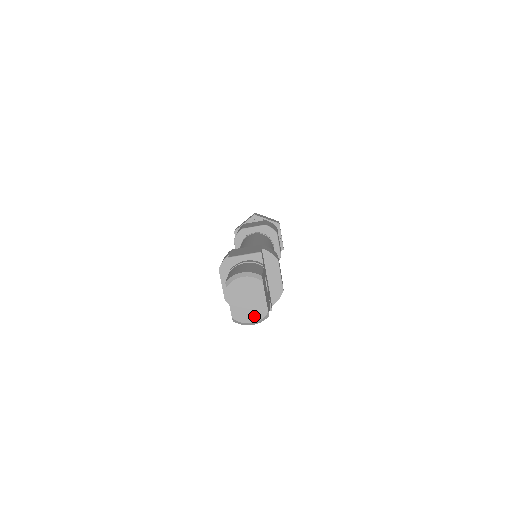
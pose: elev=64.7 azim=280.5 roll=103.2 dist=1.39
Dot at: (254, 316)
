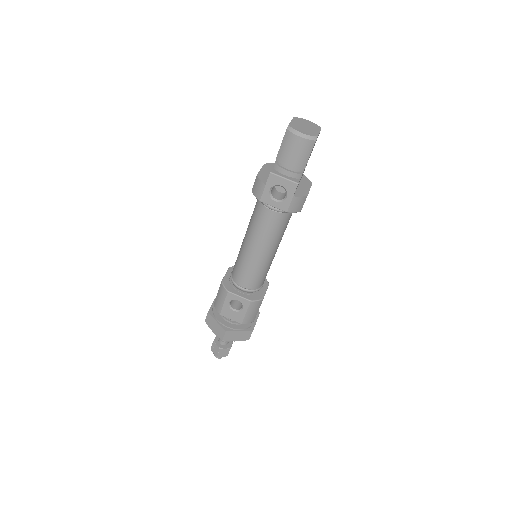
Dot at: (306, 132)
